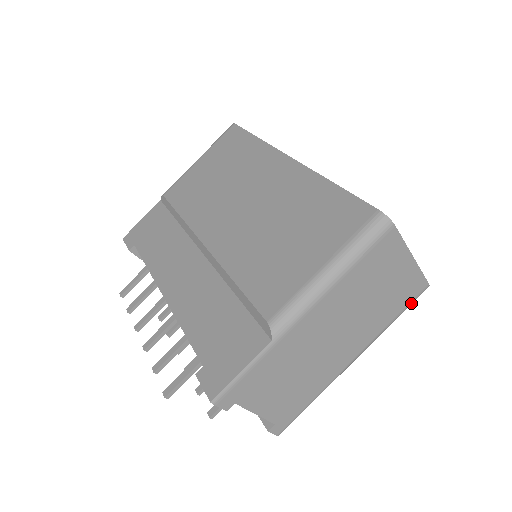
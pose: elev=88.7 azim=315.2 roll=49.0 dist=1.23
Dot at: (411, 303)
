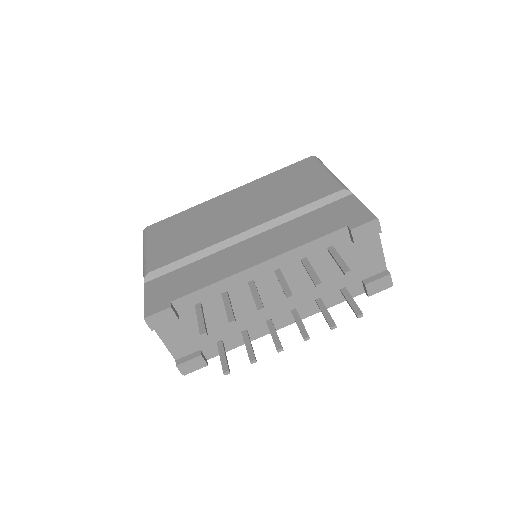
Dot at: occluded
